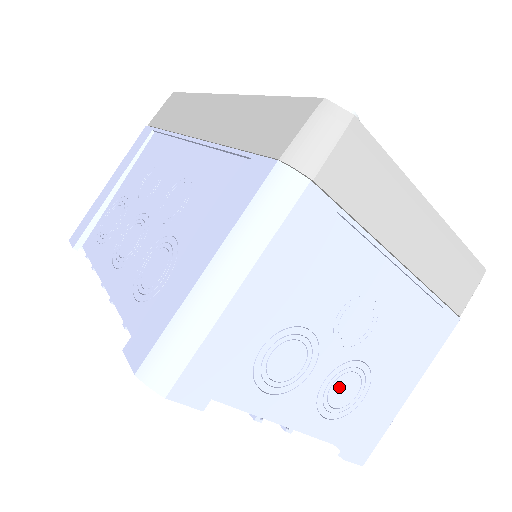
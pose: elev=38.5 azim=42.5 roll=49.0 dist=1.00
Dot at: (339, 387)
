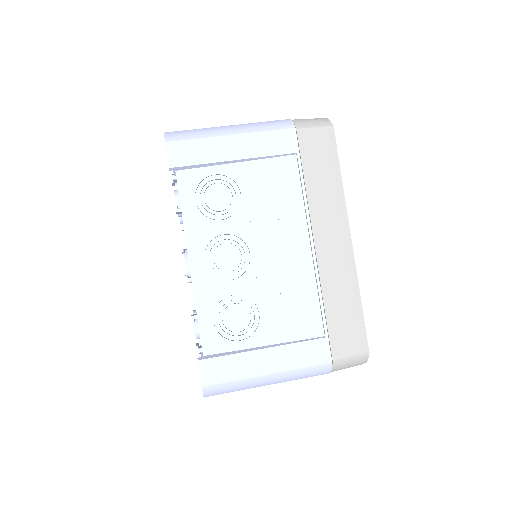
Dot at: occluded
